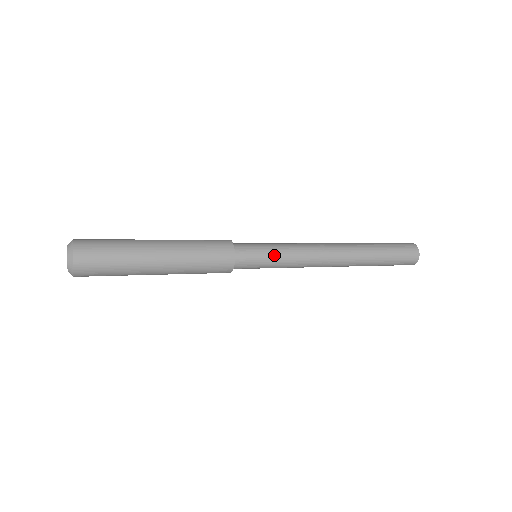
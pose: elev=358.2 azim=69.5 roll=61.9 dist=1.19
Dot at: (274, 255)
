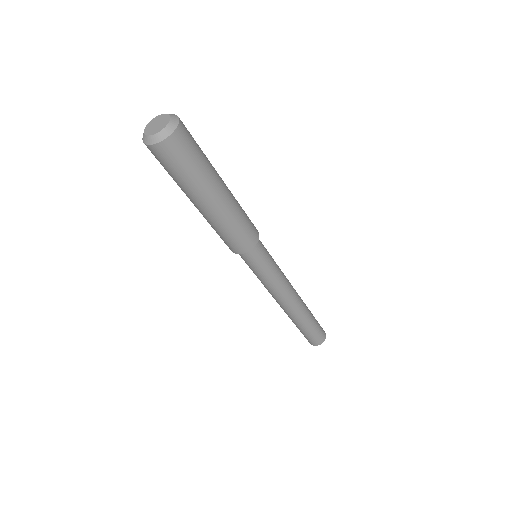
Dot at: (273, 259)
